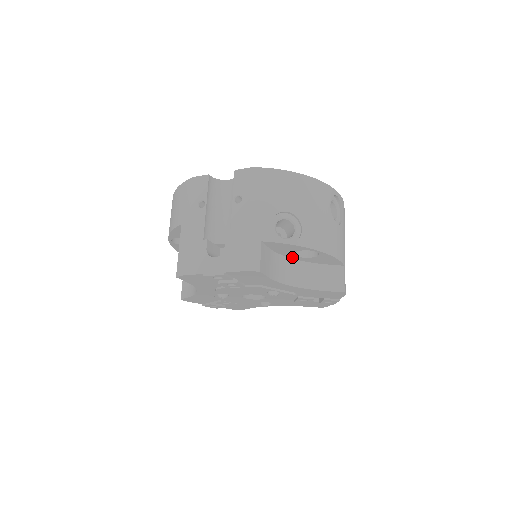
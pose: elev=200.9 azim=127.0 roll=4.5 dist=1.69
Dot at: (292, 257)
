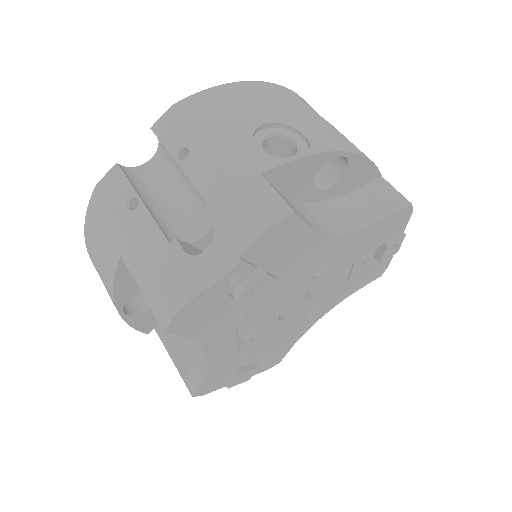
Dot at: (312, 198)
